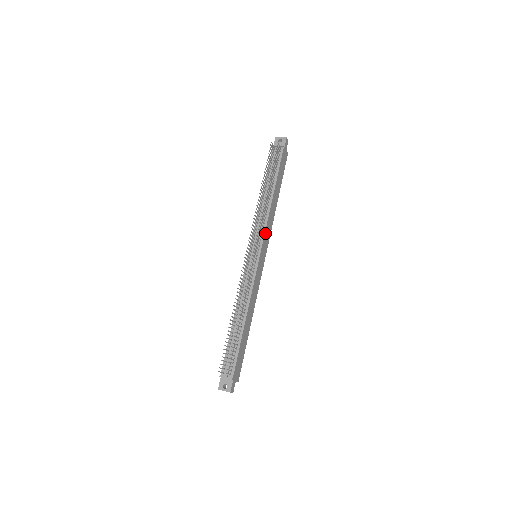
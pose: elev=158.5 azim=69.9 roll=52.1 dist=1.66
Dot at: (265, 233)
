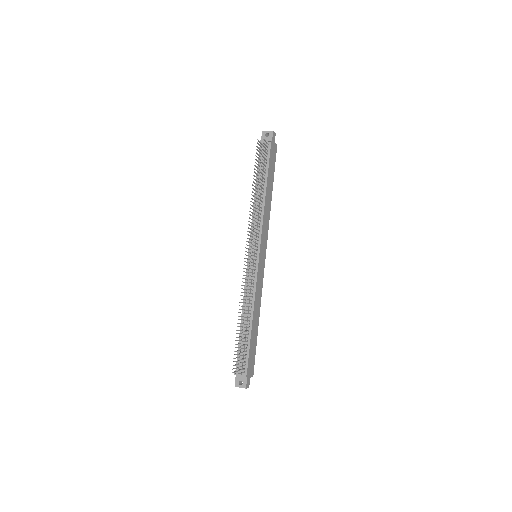
Dot at: (262, 233)
